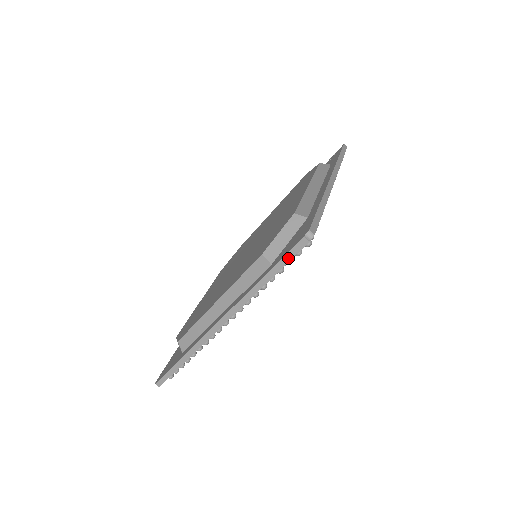
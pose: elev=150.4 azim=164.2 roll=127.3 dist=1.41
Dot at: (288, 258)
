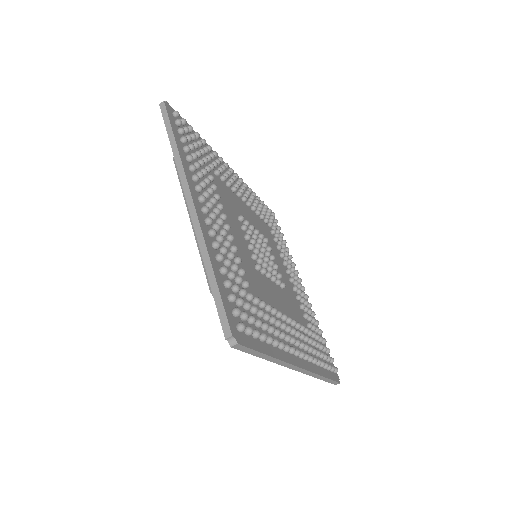
Dot at: (166, 119)
